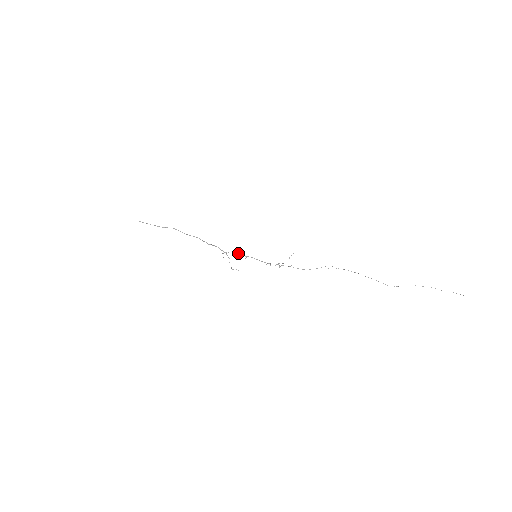
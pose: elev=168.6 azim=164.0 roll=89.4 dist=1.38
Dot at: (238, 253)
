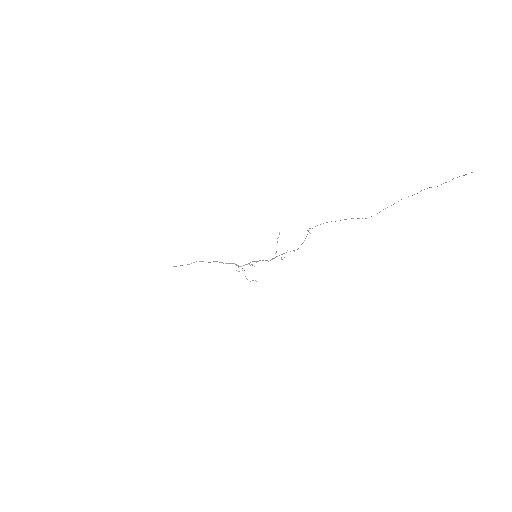
Dot at: occluded
